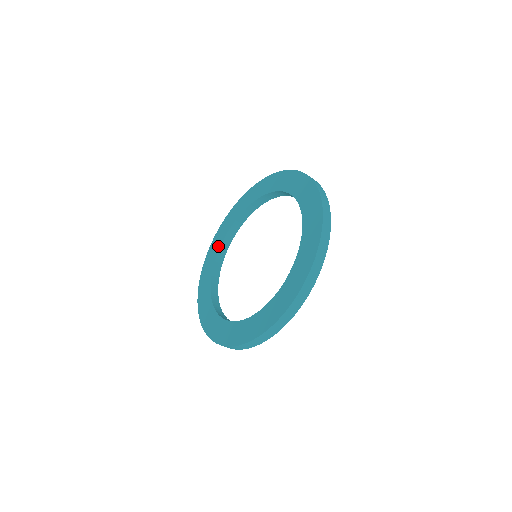
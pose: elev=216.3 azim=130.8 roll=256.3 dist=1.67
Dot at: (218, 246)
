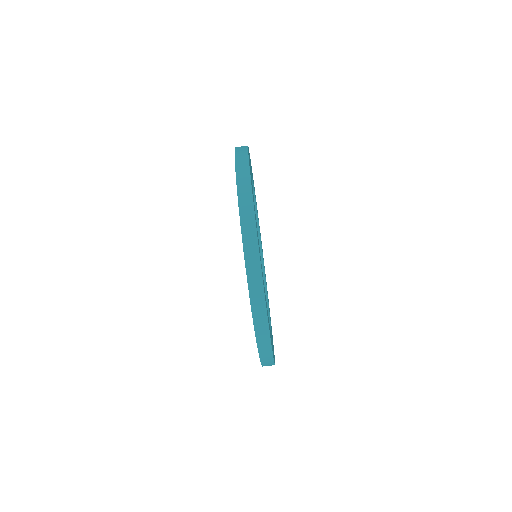
Dot at: occluded
